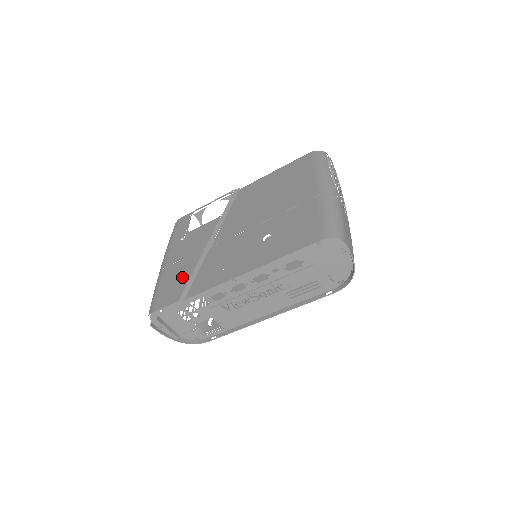
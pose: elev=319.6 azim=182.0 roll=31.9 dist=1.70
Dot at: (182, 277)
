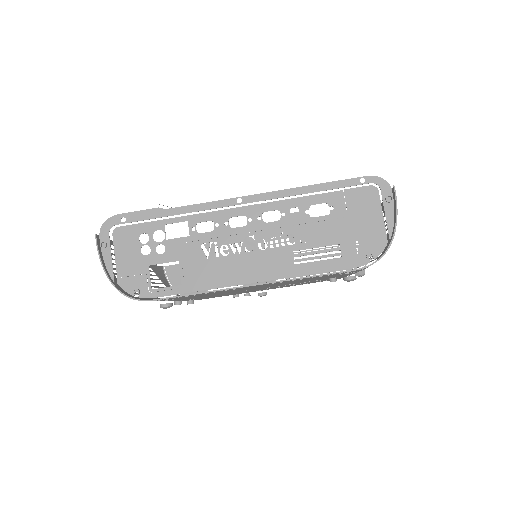
Dot at: occluded
